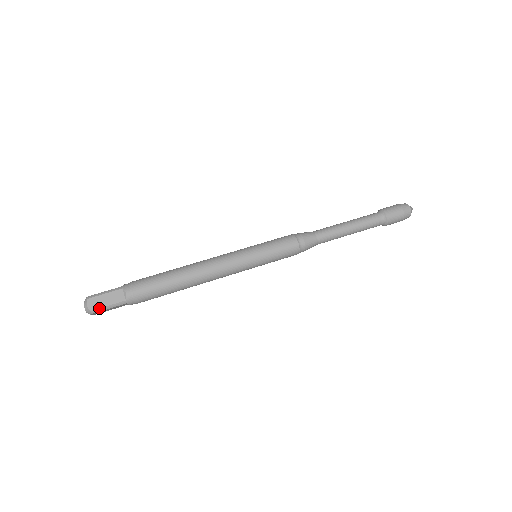
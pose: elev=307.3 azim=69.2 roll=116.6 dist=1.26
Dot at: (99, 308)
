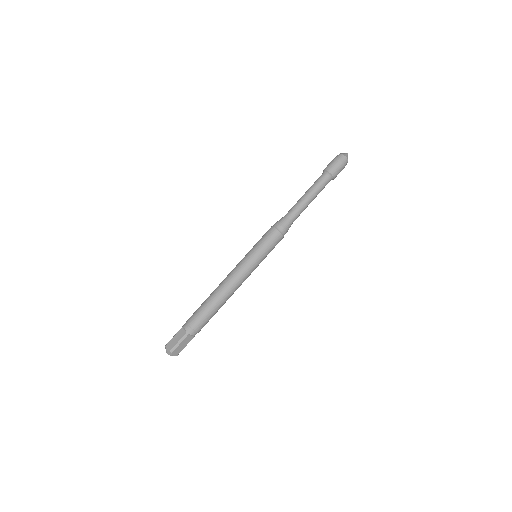
Dot at: occluded
